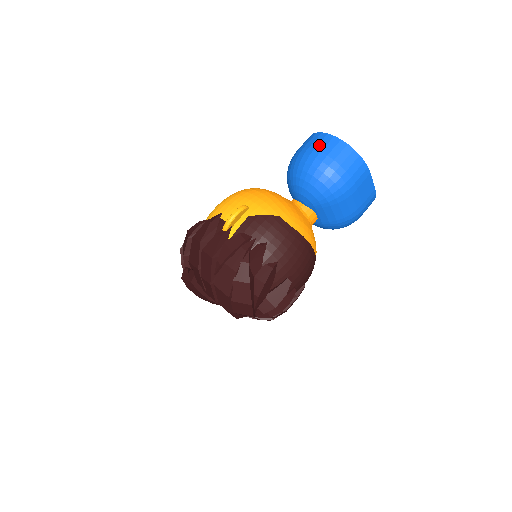
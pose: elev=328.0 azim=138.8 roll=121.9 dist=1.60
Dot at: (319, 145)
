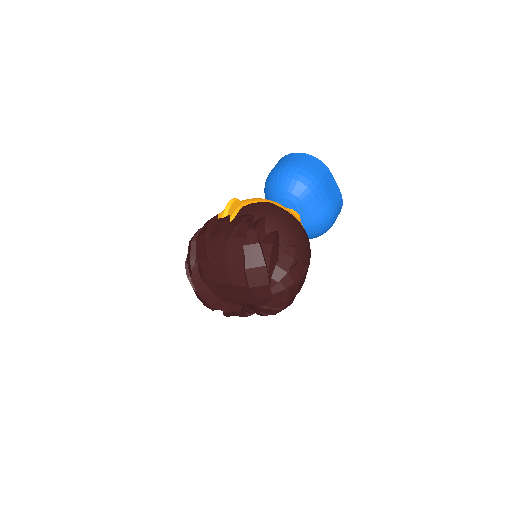
Dot at: (285, 160)
